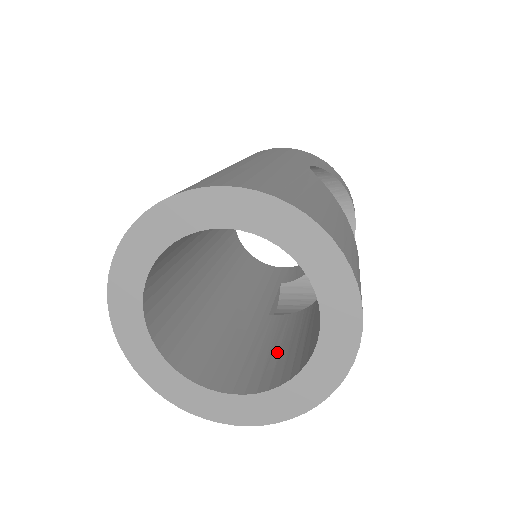
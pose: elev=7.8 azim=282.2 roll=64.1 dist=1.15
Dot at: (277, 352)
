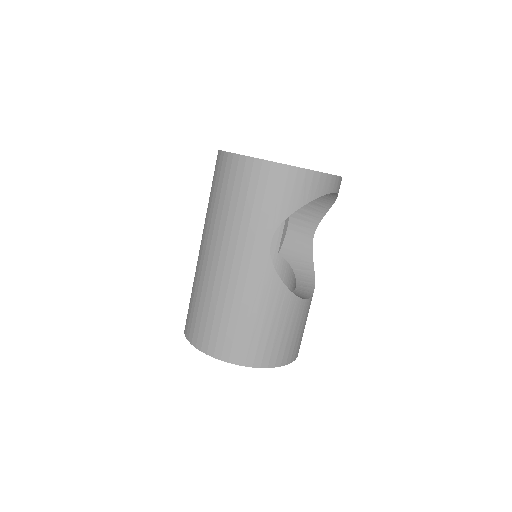
Dot at: occluded
